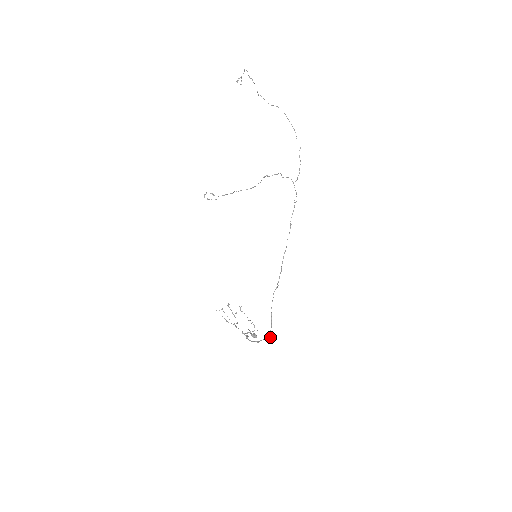
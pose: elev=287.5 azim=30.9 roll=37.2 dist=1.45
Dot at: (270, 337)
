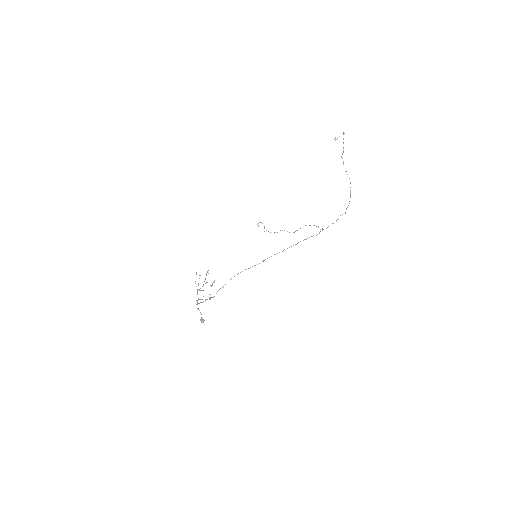
Dot at: (214, 296)
